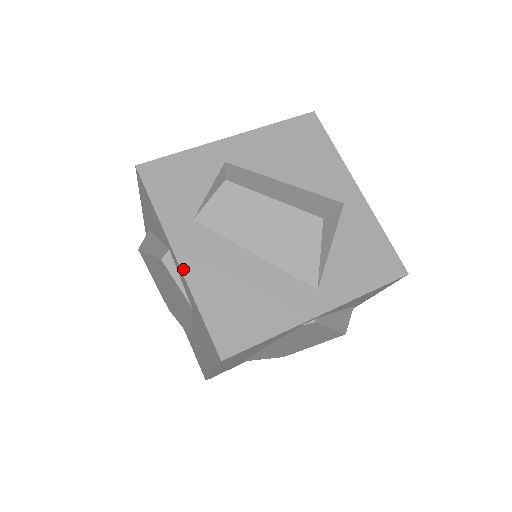
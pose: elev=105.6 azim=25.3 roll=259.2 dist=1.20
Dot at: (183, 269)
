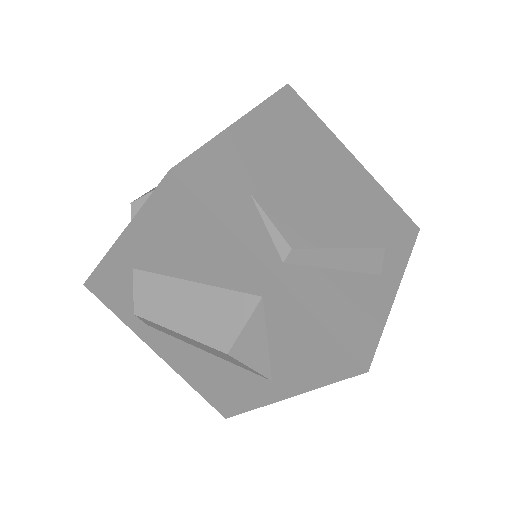
Dot at: (166, 362)
